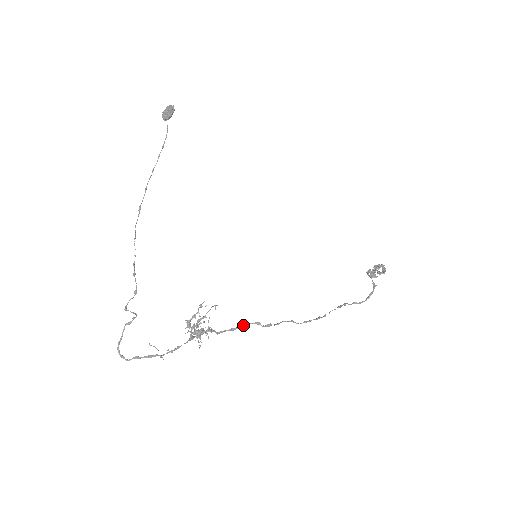
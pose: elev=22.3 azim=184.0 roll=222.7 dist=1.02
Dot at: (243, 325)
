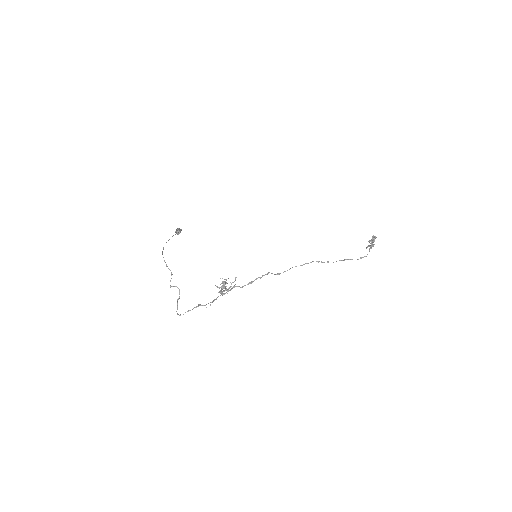
Dot at: (257, 278)
